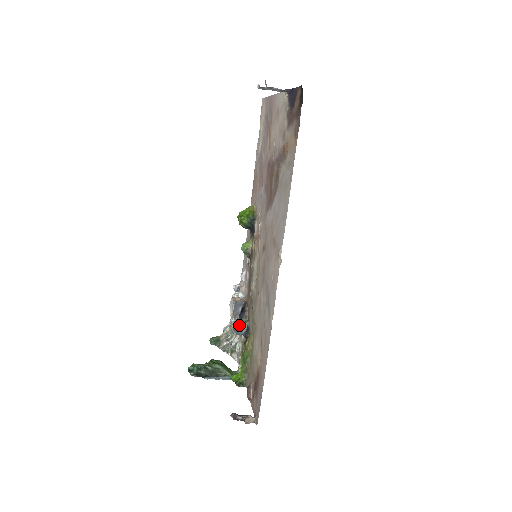
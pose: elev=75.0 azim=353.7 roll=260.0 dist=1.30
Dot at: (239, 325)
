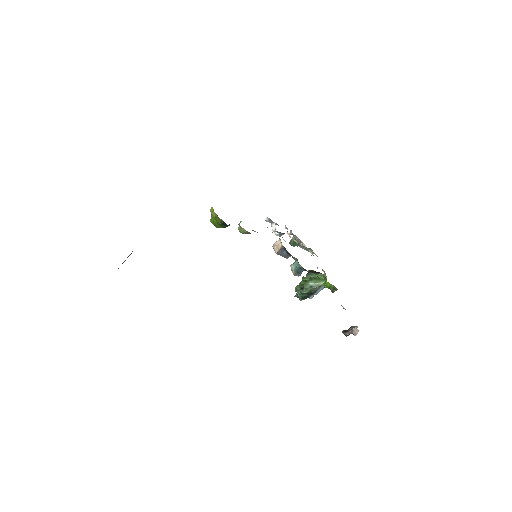
Dot at: (296, 270)
